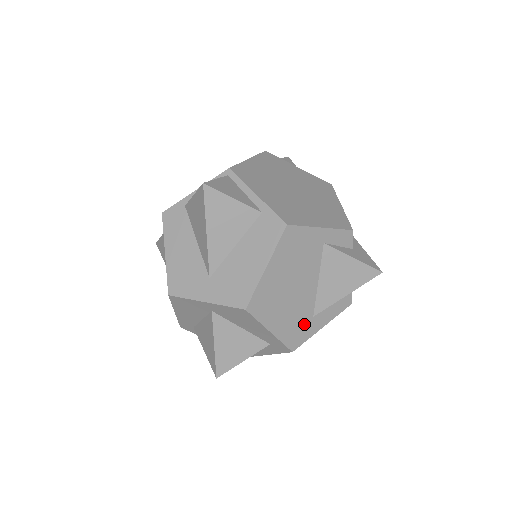
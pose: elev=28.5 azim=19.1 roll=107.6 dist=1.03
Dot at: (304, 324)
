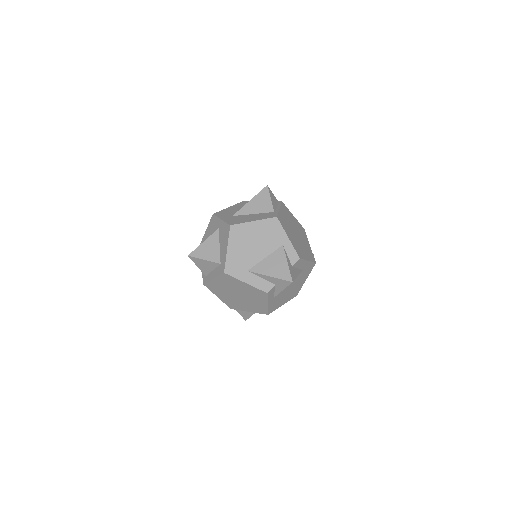
Dot at: (241, 268)
